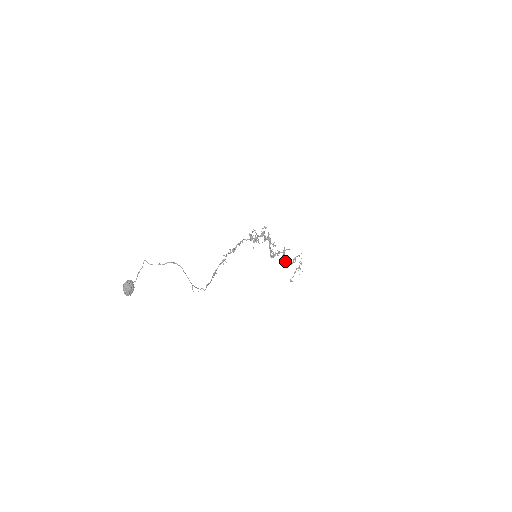
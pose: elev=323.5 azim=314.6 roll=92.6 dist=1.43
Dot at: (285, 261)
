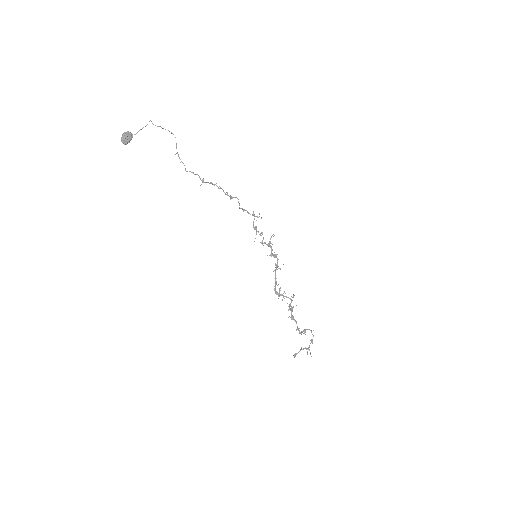
Dot at: (291, 316)
